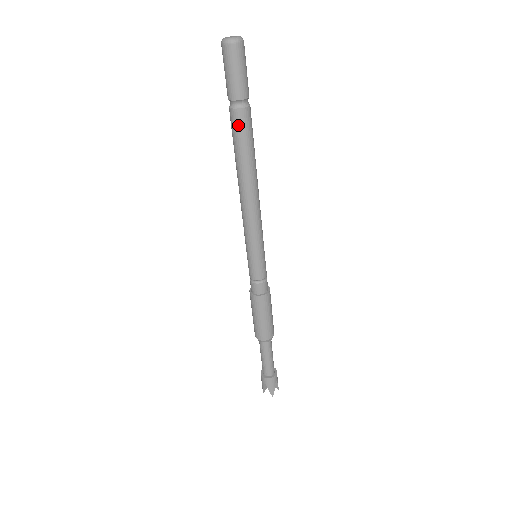
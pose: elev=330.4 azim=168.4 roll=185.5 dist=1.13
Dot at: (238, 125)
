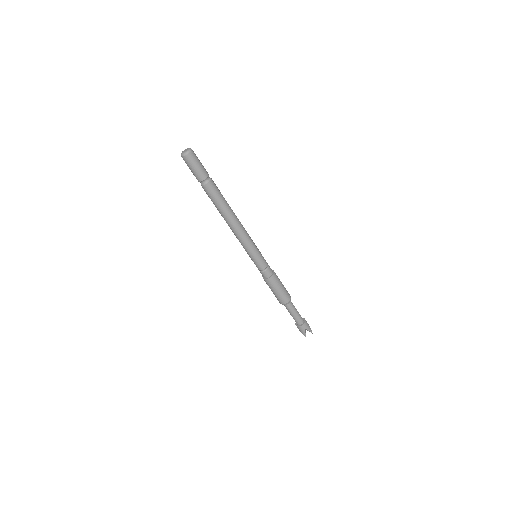
Dot at: (214, 190)
